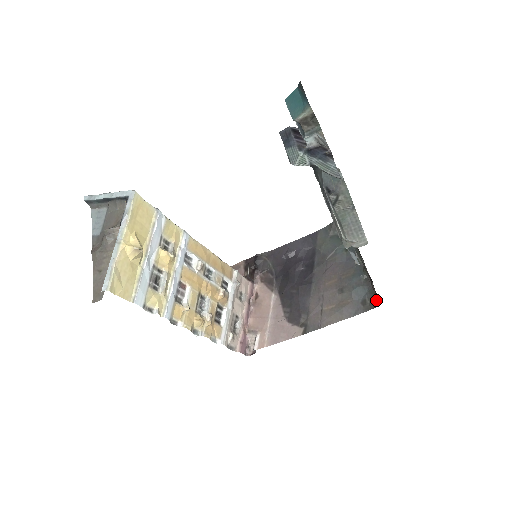
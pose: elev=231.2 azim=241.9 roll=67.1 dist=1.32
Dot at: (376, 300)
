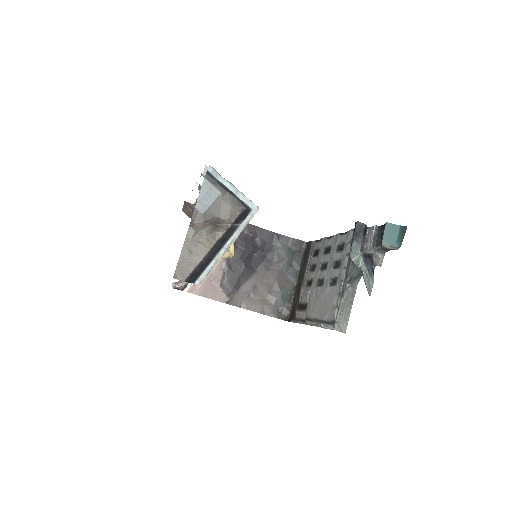
Dot at: (288, 316)
